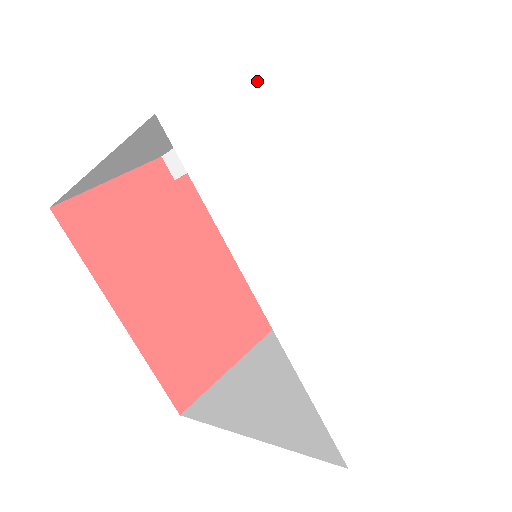
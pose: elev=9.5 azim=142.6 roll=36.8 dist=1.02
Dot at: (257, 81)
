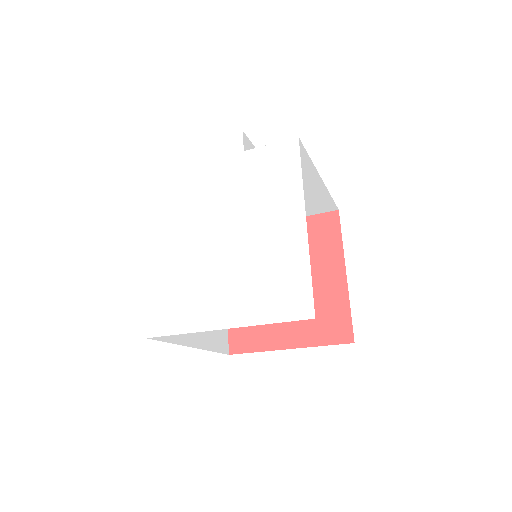
Dot at: (204, 144)
